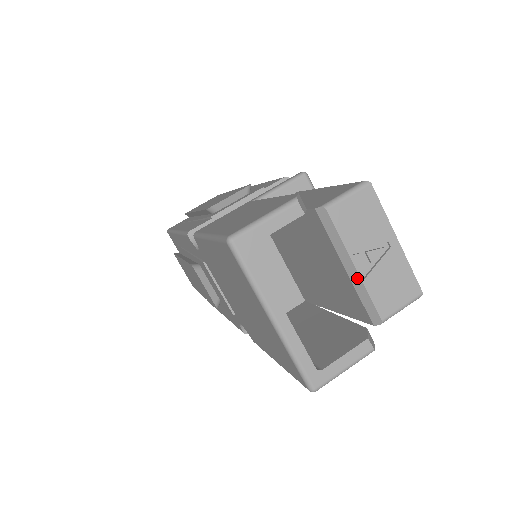
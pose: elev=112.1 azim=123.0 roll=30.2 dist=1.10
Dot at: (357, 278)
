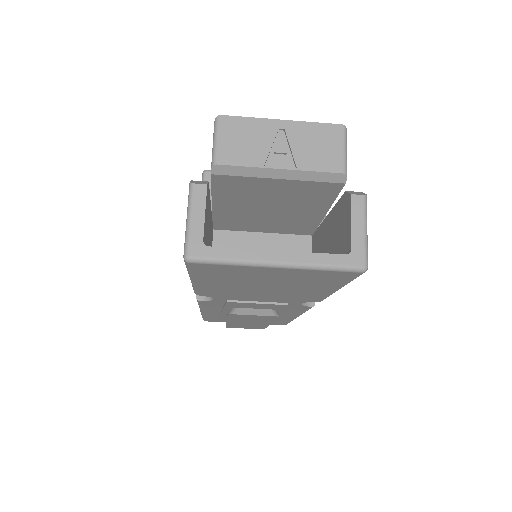
Dot at: (292, 173)
